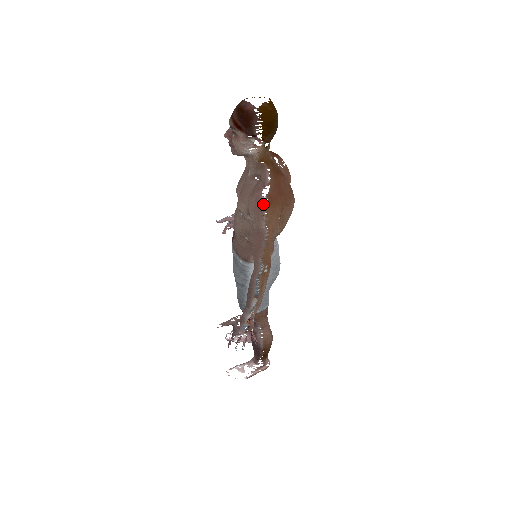
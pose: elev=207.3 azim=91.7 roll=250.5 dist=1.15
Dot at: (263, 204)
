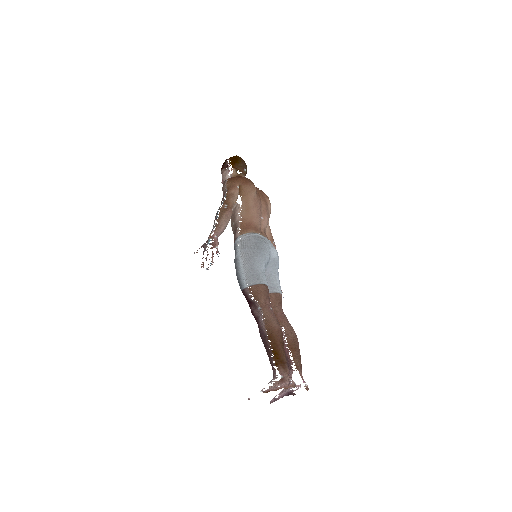
Dot at: (226, 181)
